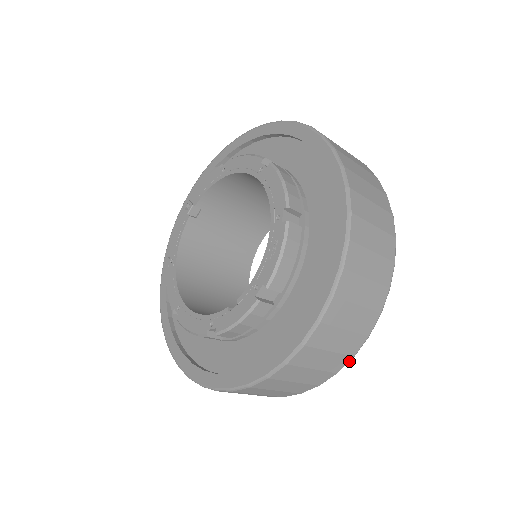
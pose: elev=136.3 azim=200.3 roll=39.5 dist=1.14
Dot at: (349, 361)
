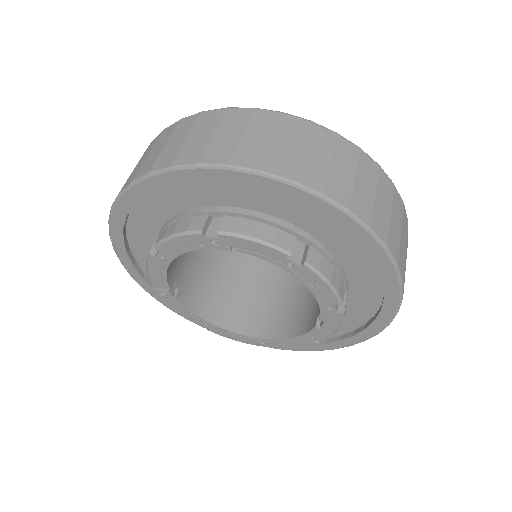
Dot at: occluded
